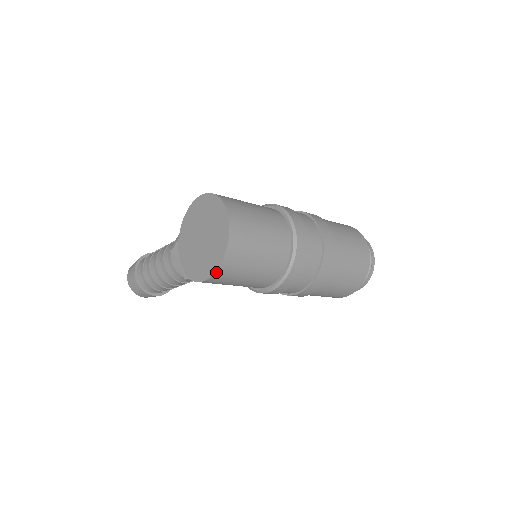
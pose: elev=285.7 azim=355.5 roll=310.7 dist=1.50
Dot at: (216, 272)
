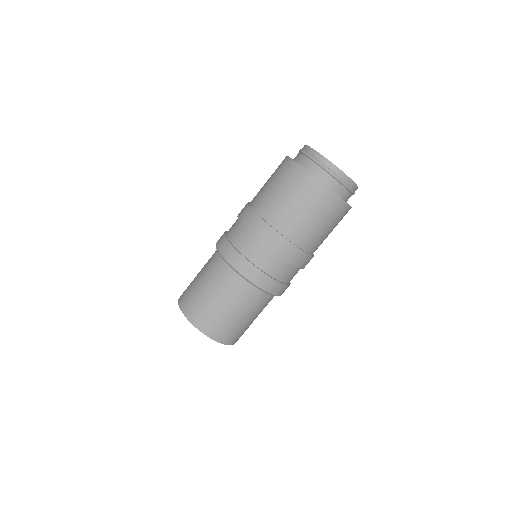
Dot at: (233, 344)
